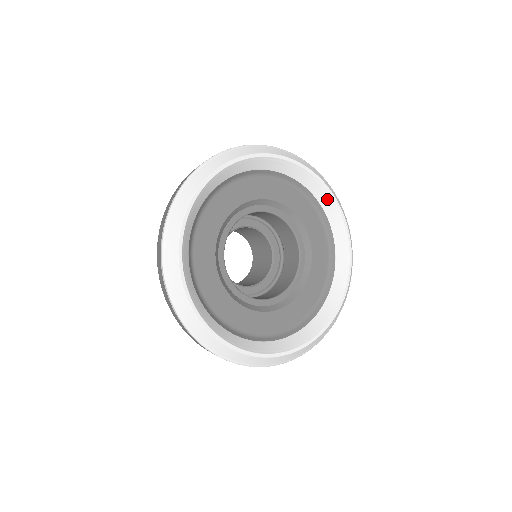
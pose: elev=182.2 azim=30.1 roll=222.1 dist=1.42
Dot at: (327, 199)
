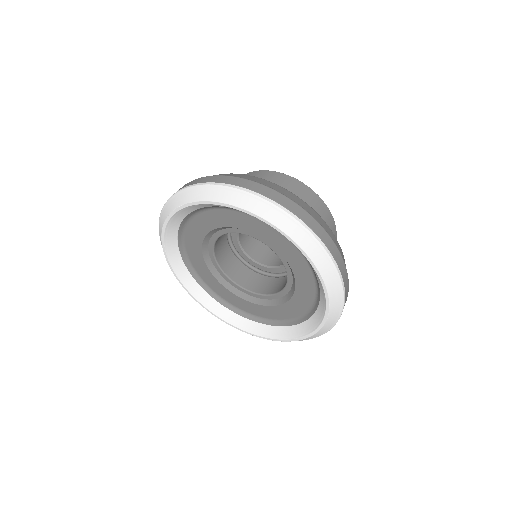
Dot at: (311, 265)
